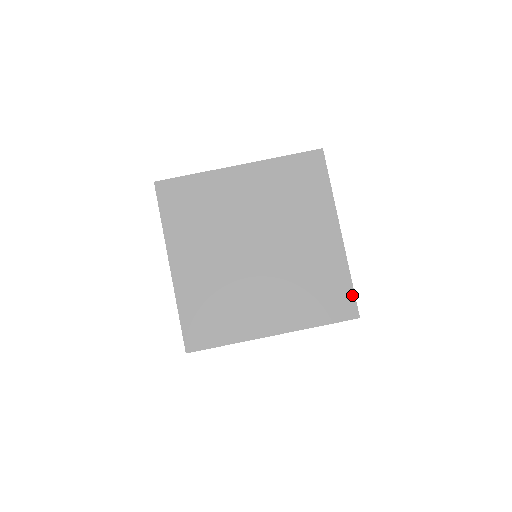
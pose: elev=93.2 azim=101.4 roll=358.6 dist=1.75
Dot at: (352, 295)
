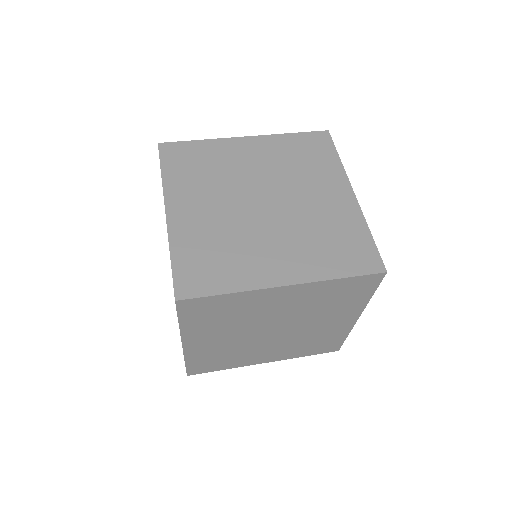
Dot at: (375, 249)
